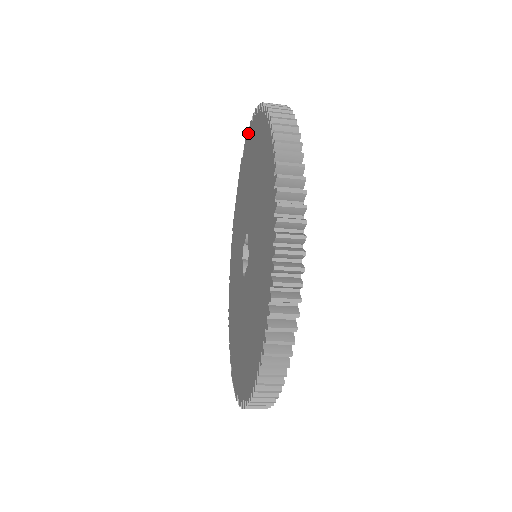
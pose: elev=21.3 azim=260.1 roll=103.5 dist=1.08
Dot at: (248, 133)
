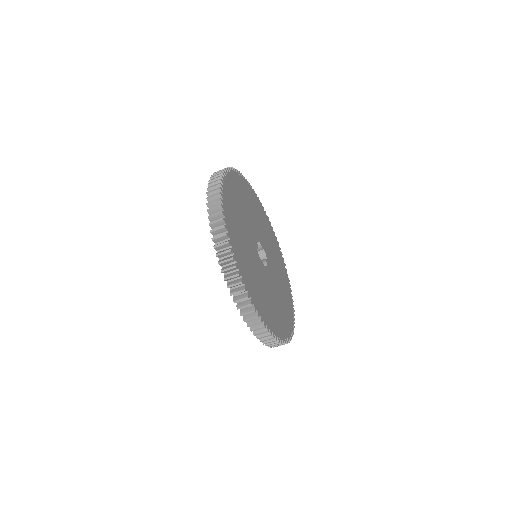
Dot at: occluded
